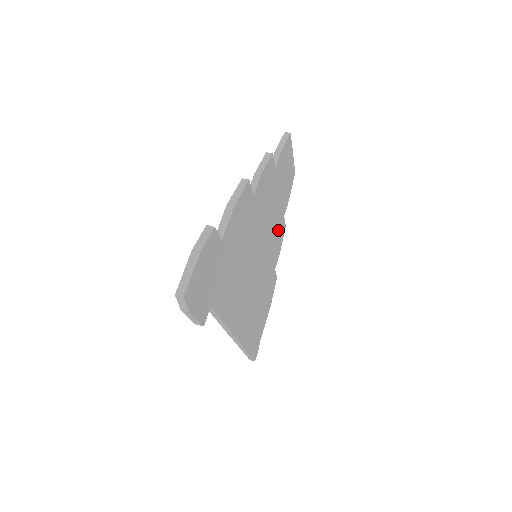
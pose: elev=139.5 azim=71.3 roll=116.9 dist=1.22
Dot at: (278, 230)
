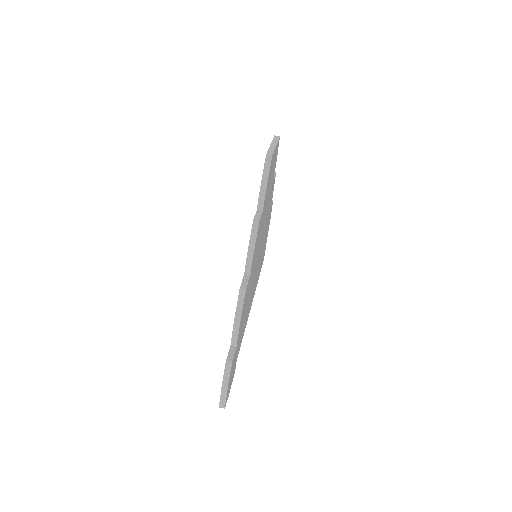
Dot at: (270, 197)
